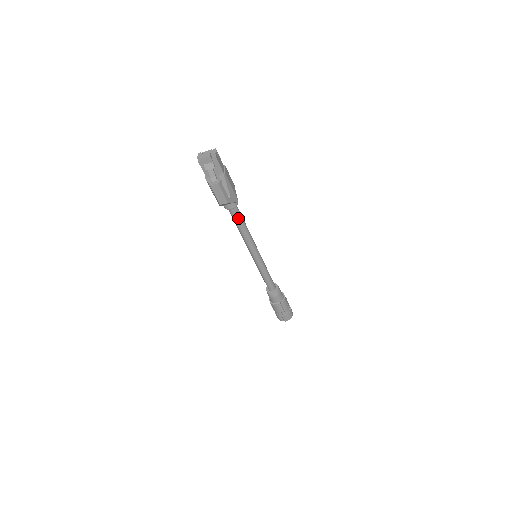
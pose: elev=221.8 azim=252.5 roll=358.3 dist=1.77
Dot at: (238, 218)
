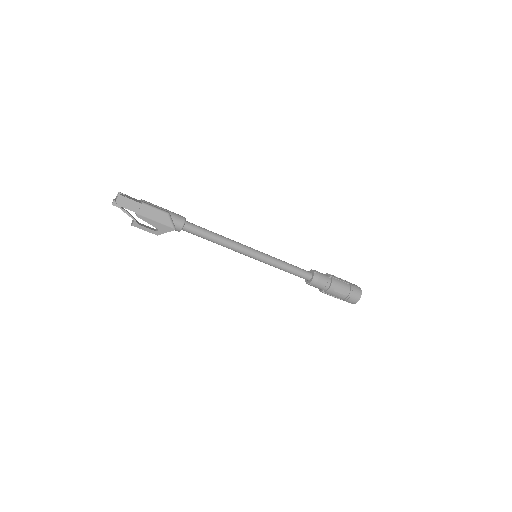
Dot at: (197, 235)
